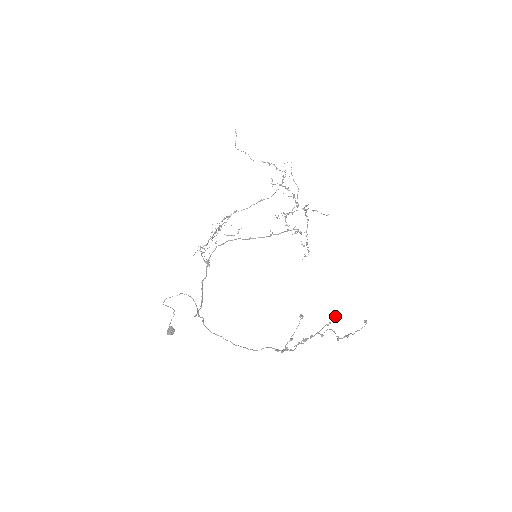
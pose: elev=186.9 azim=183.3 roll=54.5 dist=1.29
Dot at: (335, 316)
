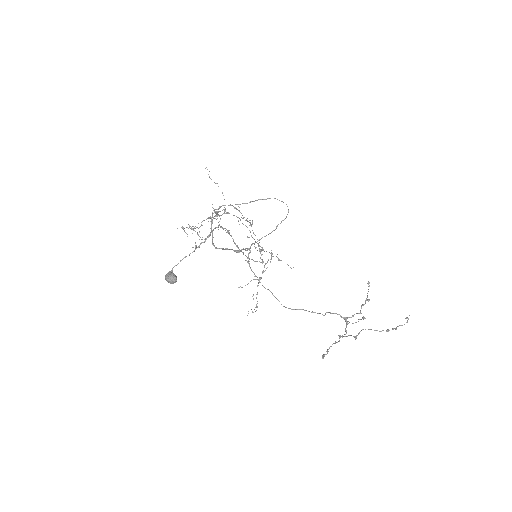
Dot at: occluded
